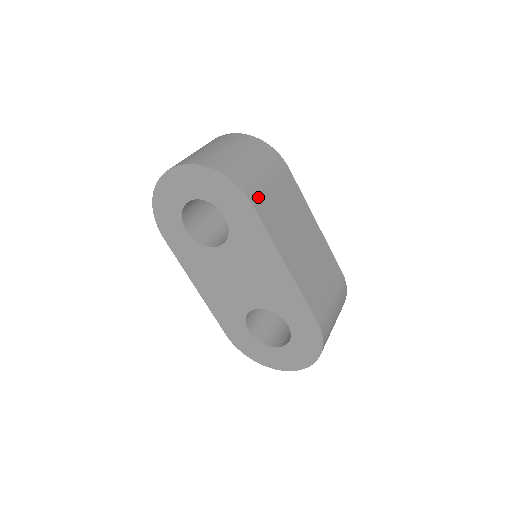
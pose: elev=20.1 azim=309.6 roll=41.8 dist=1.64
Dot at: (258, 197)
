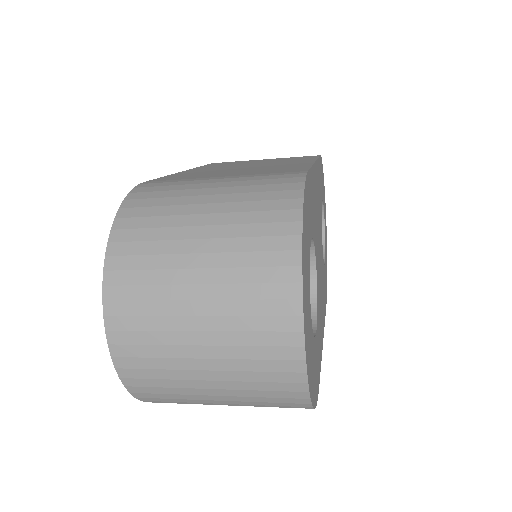
Dot at: occluded
